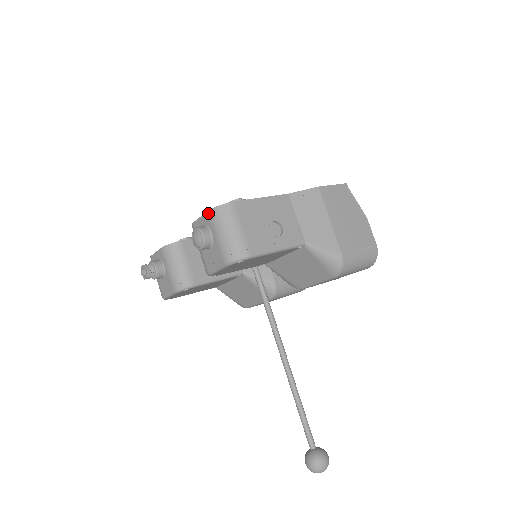
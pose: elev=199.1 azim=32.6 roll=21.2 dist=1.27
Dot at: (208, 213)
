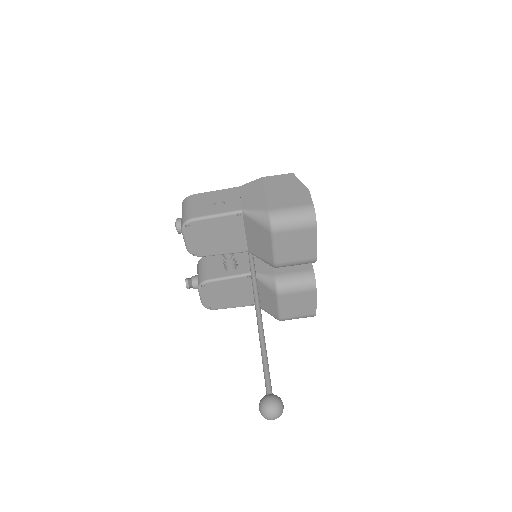
Dot at: occluded
